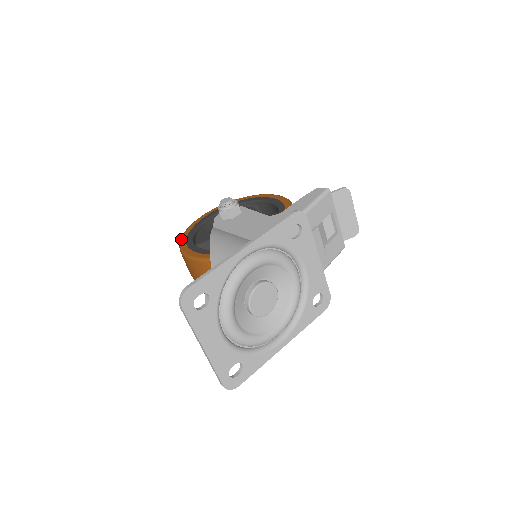
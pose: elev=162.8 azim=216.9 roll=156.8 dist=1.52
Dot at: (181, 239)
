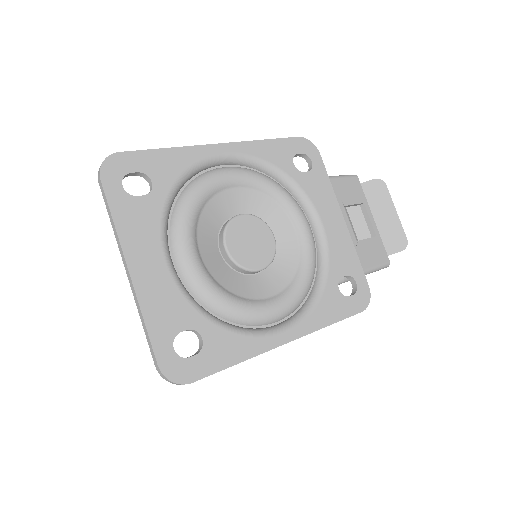
Dot at: occluded
